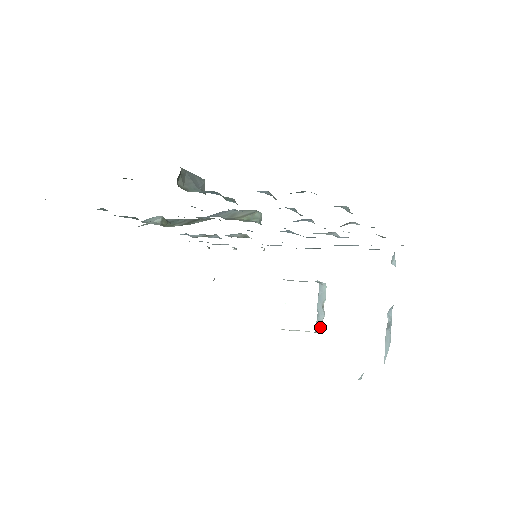
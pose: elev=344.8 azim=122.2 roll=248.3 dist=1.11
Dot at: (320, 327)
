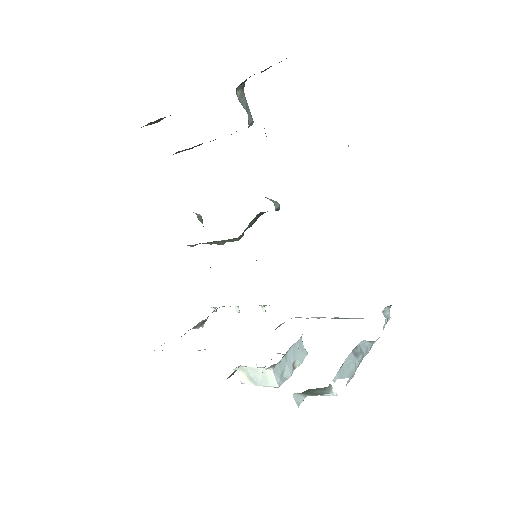
Dot at: (280, 376)
